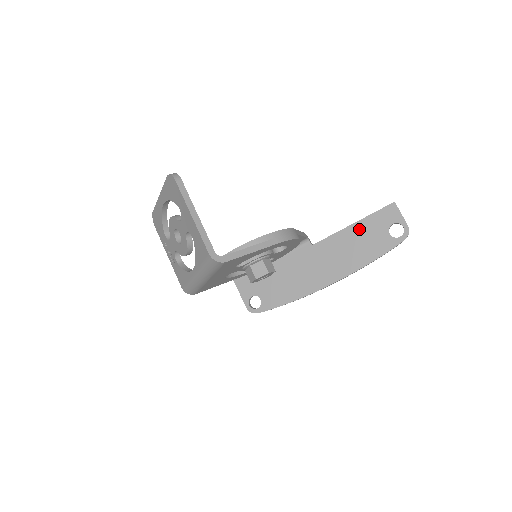
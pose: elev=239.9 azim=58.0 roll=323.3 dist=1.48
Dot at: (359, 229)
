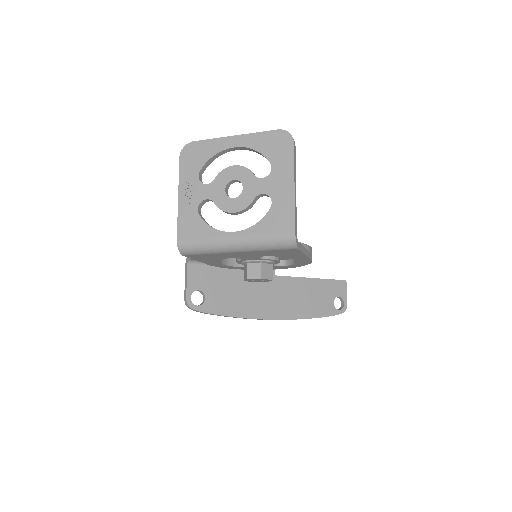
Dot at: (315, 285)
